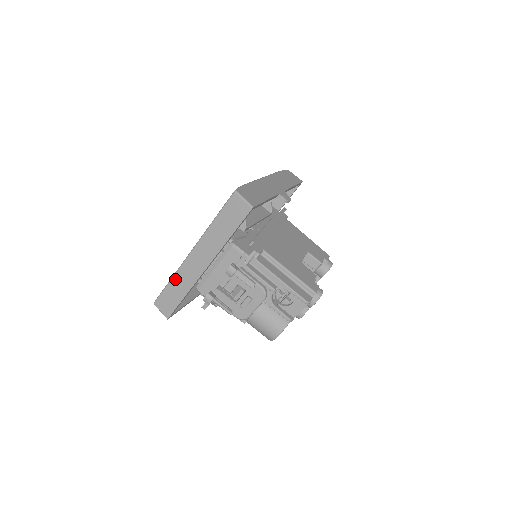
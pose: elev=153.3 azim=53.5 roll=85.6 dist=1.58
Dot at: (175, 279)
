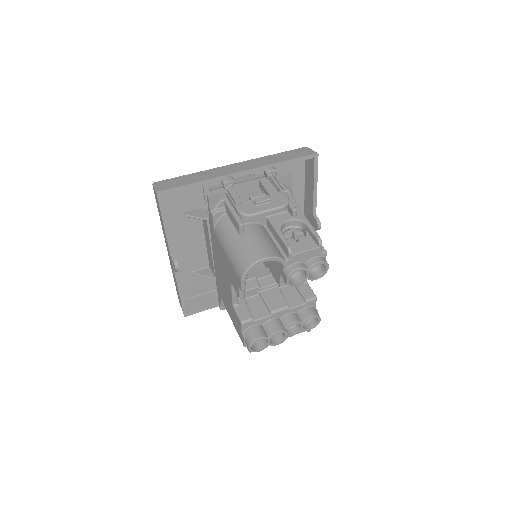
Dot at: (199, 173)
